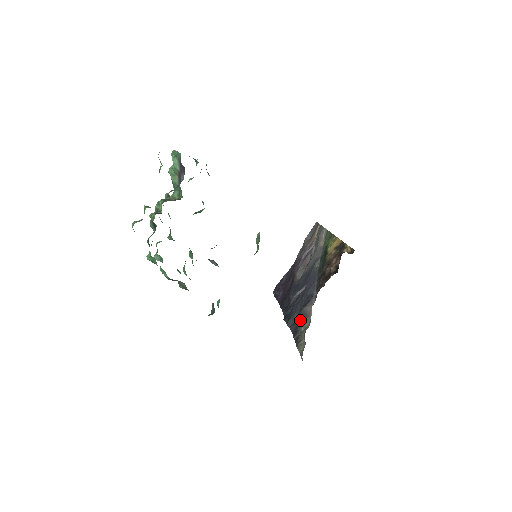
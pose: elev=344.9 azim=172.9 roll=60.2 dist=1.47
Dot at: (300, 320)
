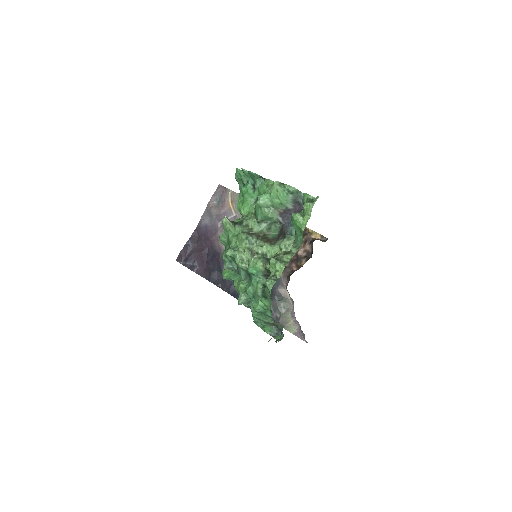
Dot at: (278, 303)
